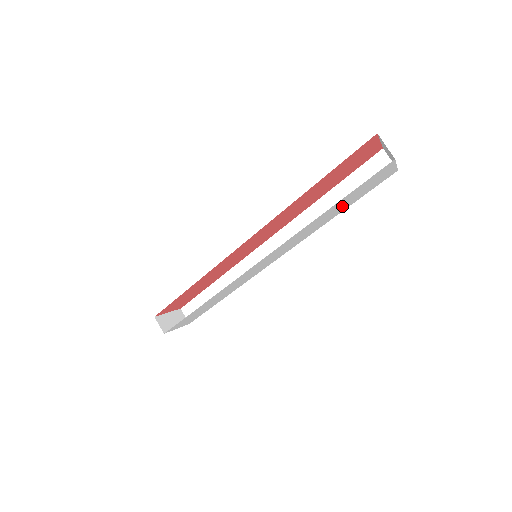
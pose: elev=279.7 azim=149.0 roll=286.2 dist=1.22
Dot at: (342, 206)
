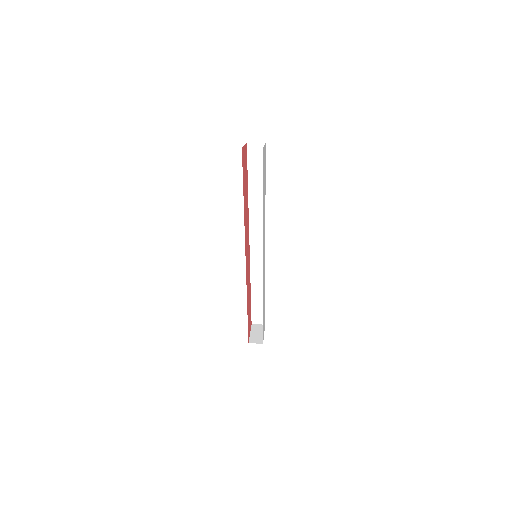
Dot at: (264, 188)
